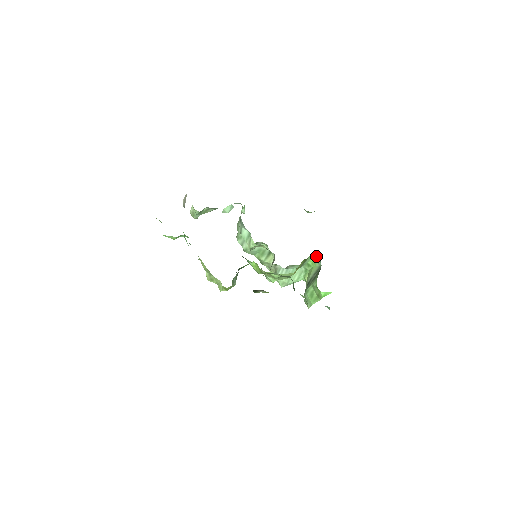
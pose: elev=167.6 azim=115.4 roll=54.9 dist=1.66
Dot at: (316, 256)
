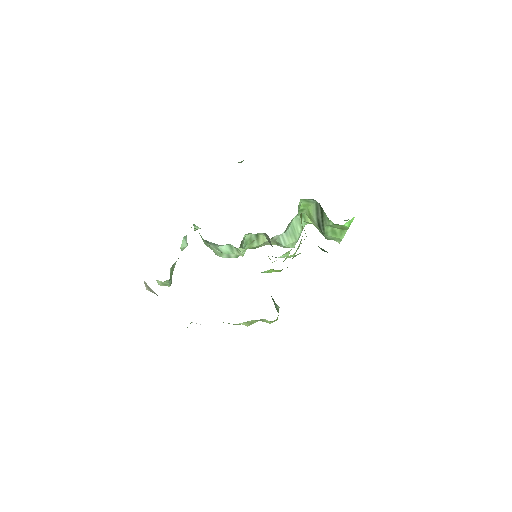
Dot at: (304, 199)
